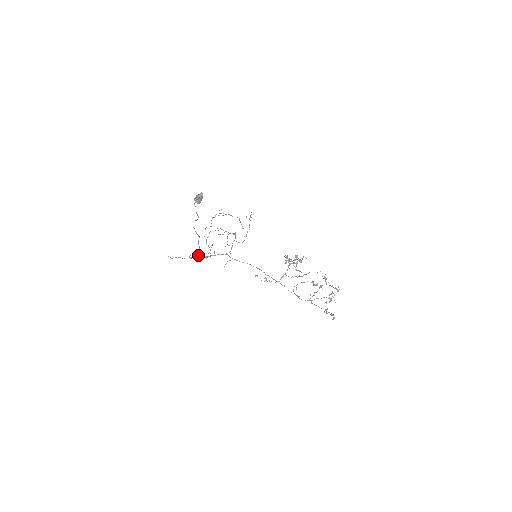
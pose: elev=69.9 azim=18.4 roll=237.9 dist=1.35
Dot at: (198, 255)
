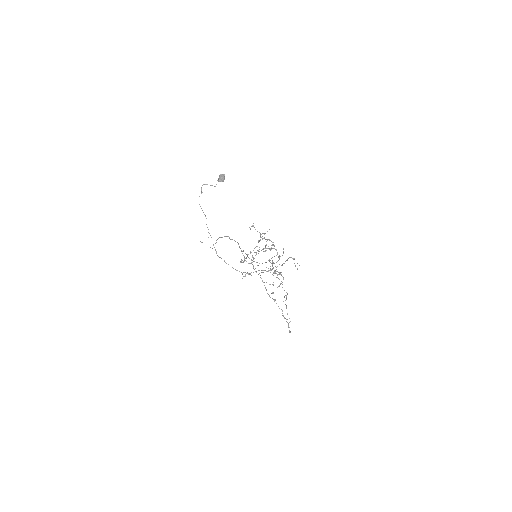
Dot at: occluded
